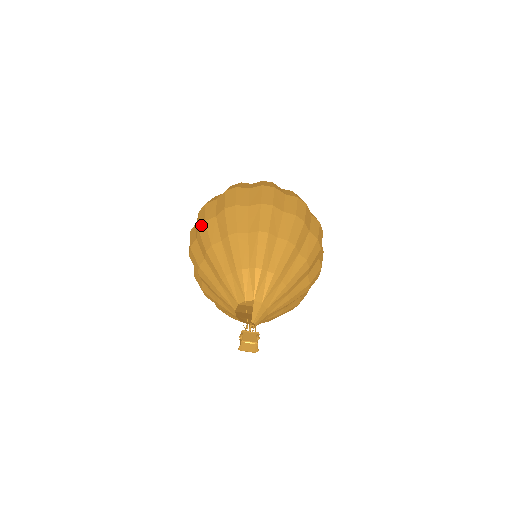
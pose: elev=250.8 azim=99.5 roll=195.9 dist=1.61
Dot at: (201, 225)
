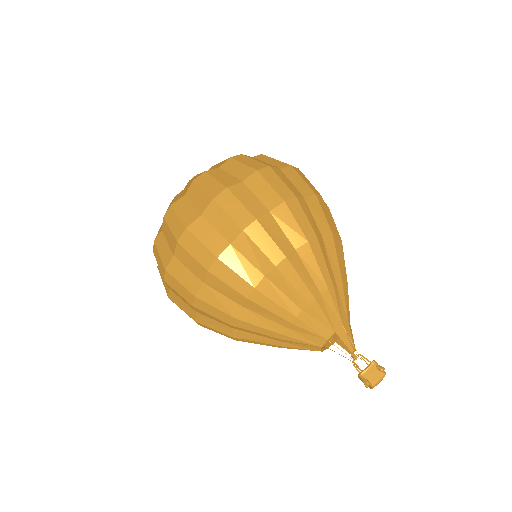
Dot at: (193, 302)
